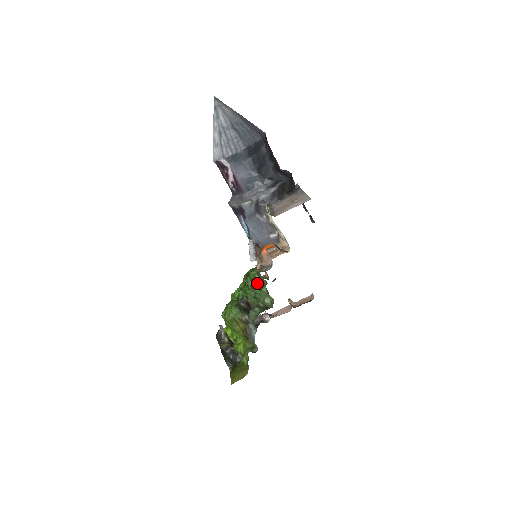
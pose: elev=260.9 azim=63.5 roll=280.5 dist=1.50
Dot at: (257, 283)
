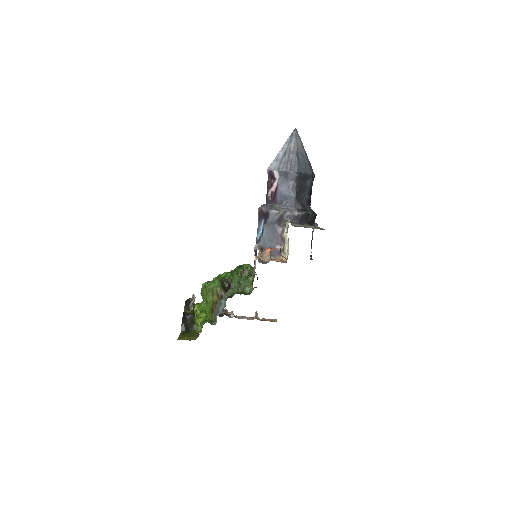
Dot at: (246, 273)
